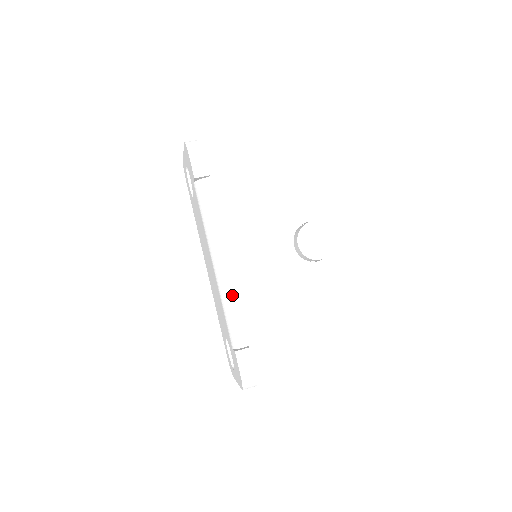
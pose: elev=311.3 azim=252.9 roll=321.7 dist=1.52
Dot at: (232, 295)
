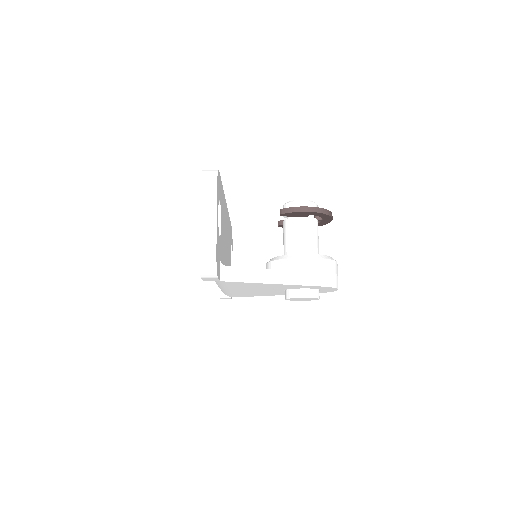
Dot at: occluded
